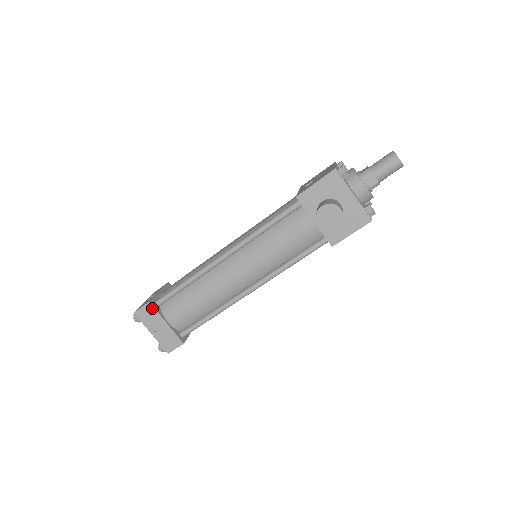
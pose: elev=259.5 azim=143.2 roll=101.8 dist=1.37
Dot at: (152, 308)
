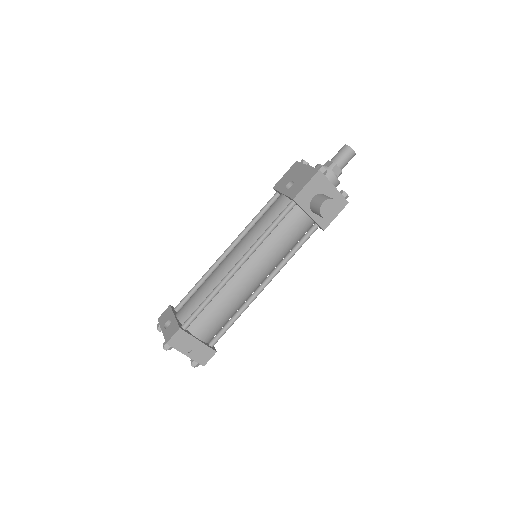
Dot at: (183, 333)
